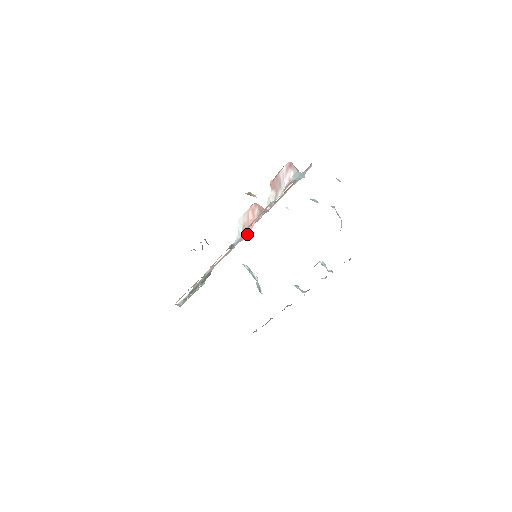
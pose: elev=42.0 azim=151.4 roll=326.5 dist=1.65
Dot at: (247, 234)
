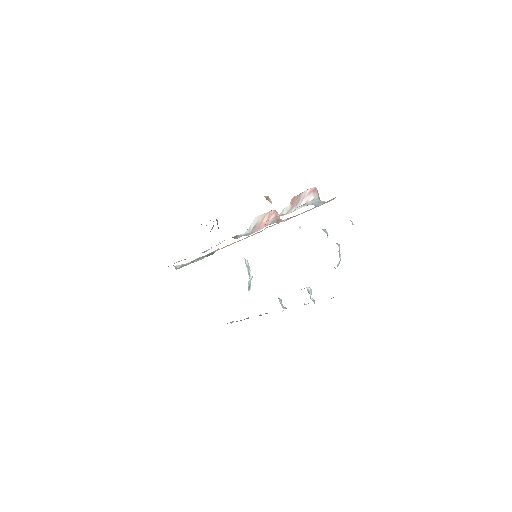
Dot at: (254, 232)
